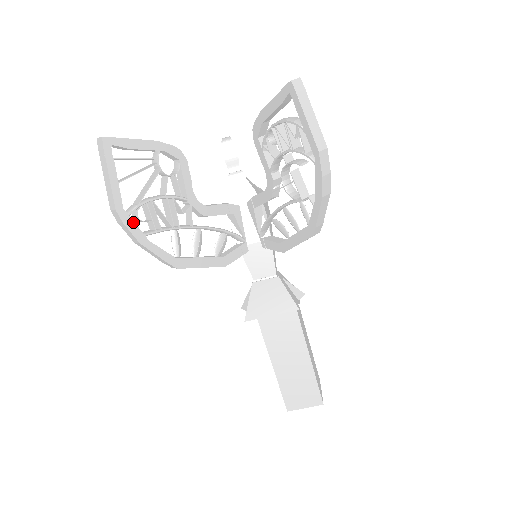
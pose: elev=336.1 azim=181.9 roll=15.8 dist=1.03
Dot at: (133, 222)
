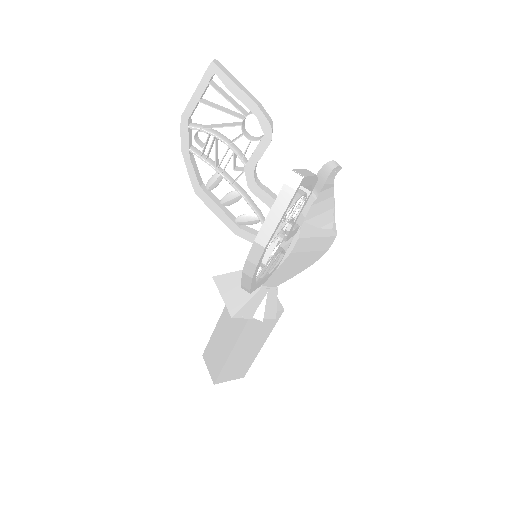
Dot at: (188, 135)
